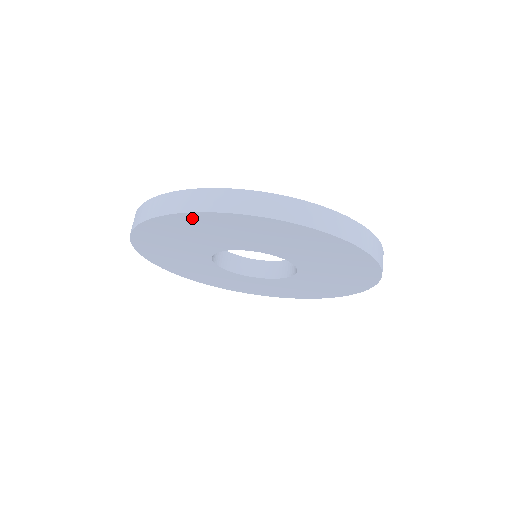
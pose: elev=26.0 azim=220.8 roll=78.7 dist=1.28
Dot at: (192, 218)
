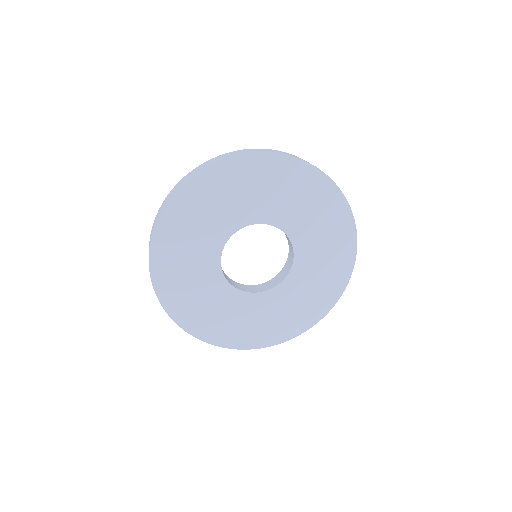
Dot at: (293, 166)
